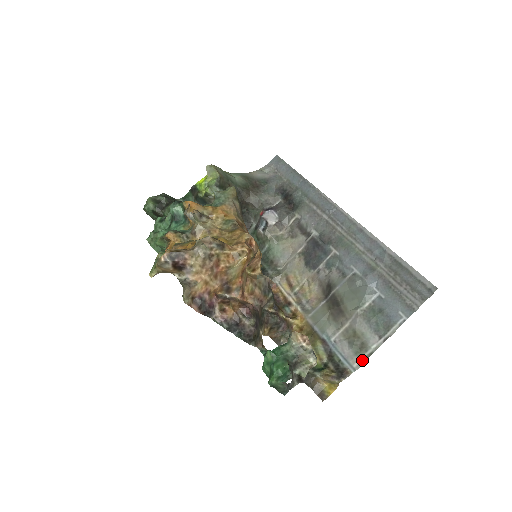
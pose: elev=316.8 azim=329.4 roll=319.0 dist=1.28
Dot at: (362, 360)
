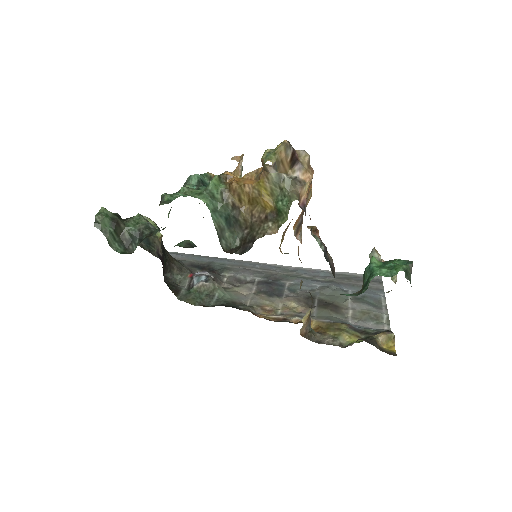
Dot at: (387, 324)
